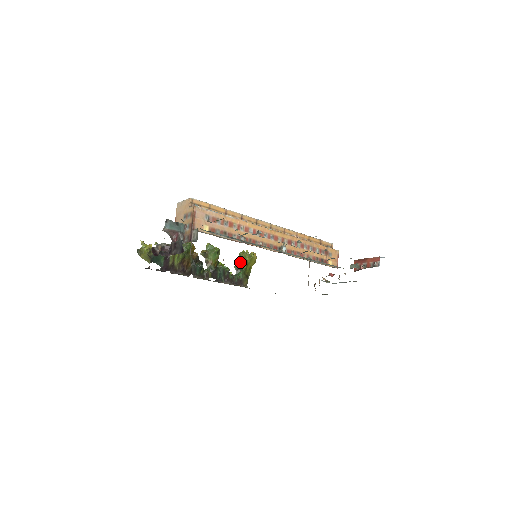
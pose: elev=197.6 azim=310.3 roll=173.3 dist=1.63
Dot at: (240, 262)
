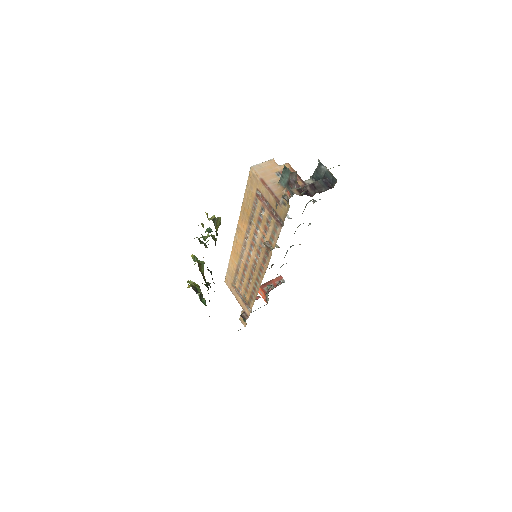
Dot at: (196, 290)
